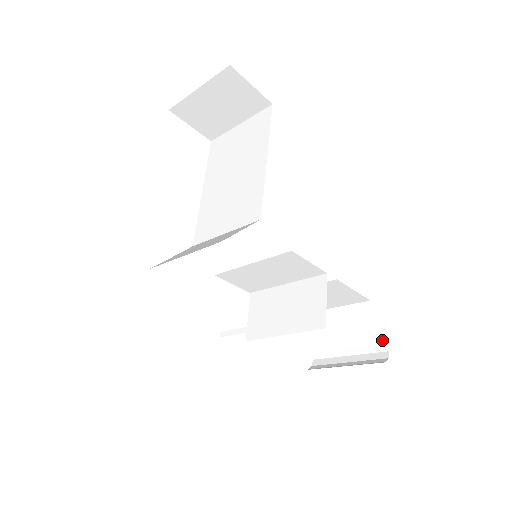
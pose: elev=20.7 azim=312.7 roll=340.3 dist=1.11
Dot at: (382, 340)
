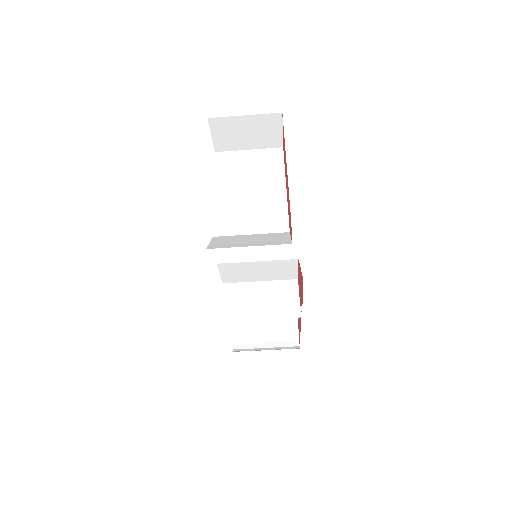
Dot at: (295, 333)
